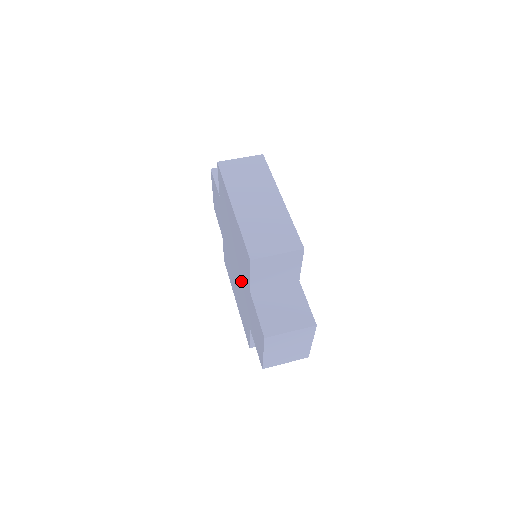
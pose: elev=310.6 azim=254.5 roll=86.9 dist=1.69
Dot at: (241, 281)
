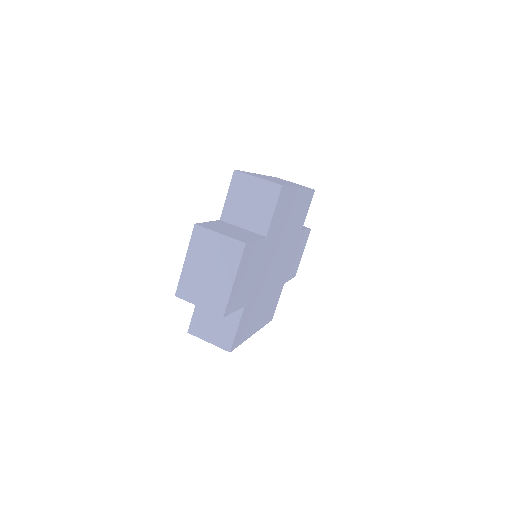
Dot at: occluded
